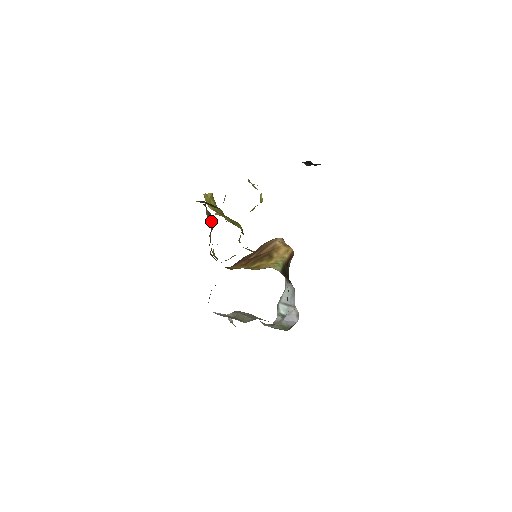
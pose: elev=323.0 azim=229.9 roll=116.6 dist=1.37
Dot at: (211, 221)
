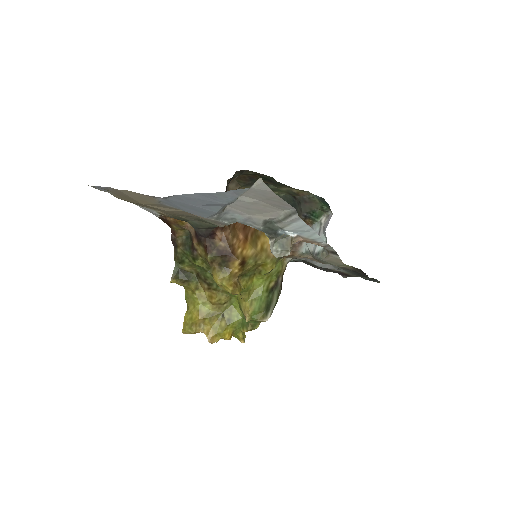
Dot at: (188, 248)
